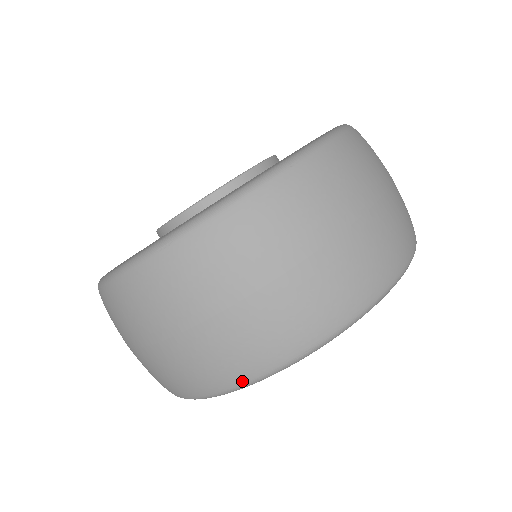
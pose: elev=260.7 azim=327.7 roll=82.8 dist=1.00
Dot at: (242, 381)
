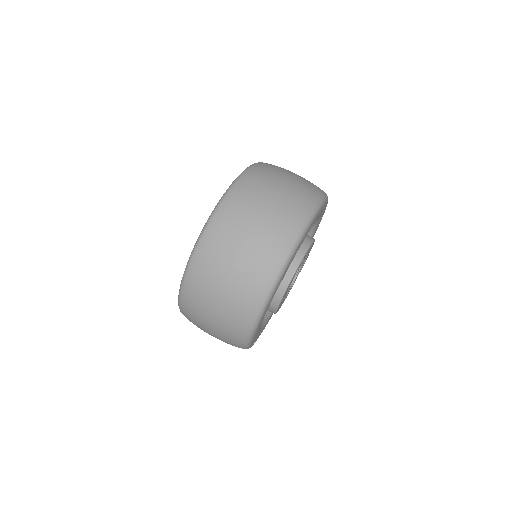
Dot at: (258, 307)
